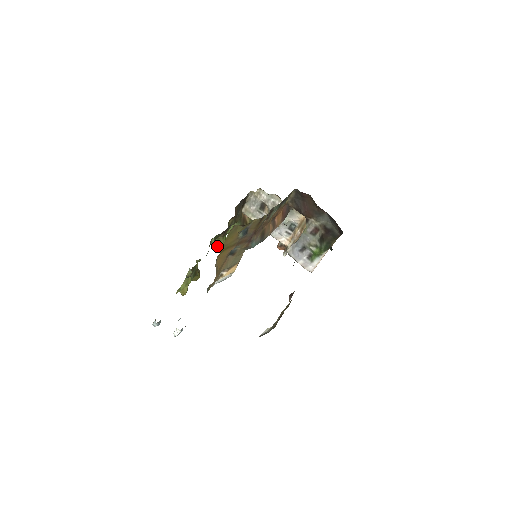
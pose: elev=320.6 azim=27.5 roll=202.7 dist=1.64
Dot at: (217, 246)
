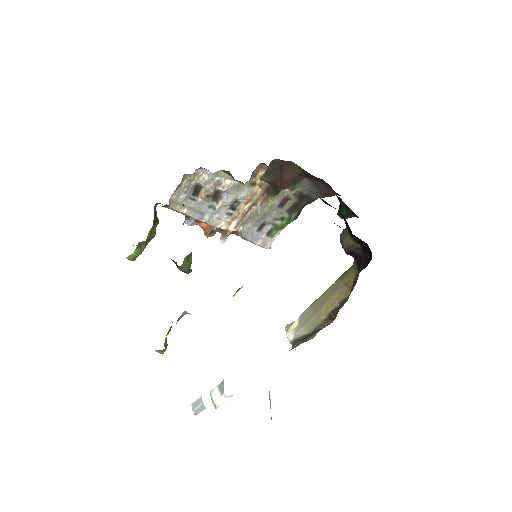
Dot at: (186, 265)
